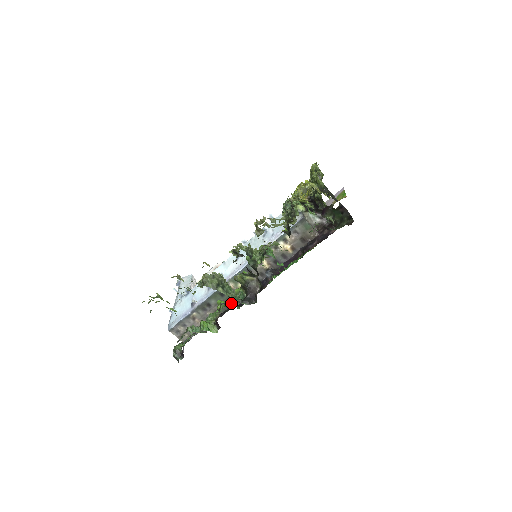
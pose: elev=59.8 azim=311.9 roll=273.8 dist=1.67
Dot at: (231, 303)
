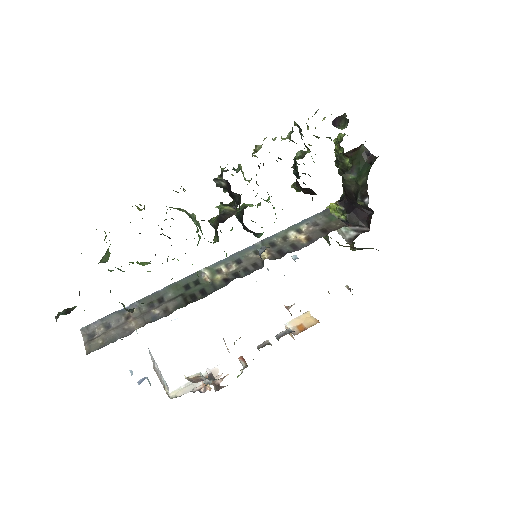
Dot at: occluded
